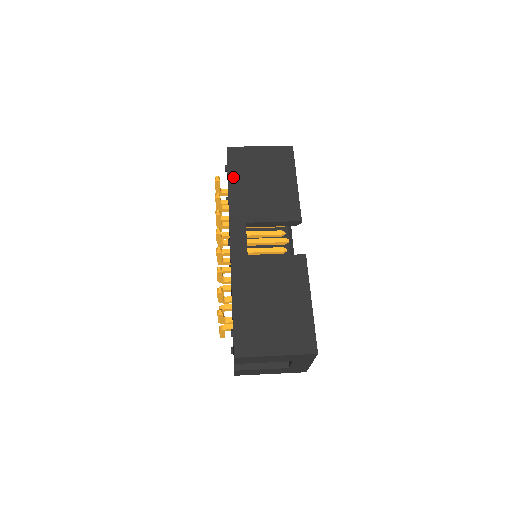
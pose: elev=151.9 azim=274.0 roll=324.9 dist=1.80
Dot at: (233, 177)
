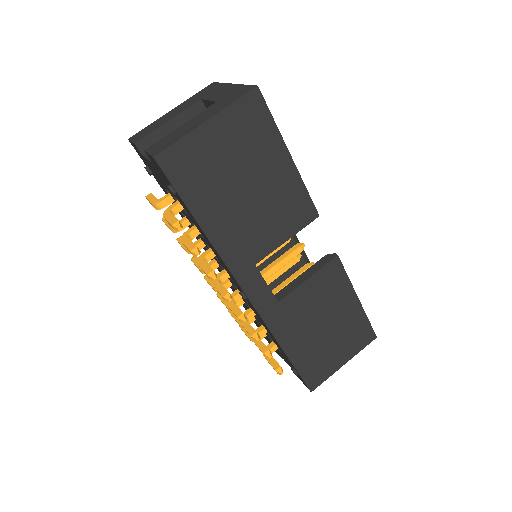
Dot at: (200, 209)
